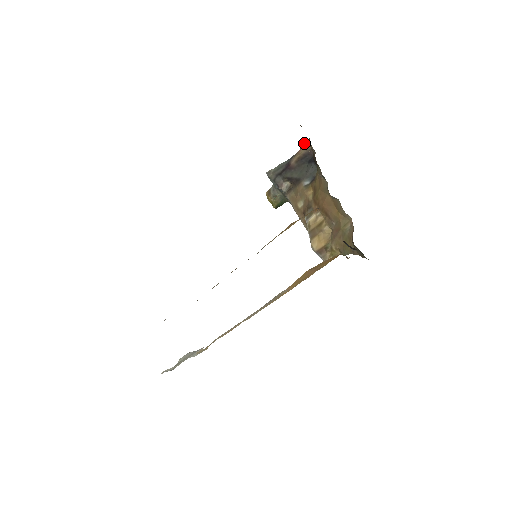
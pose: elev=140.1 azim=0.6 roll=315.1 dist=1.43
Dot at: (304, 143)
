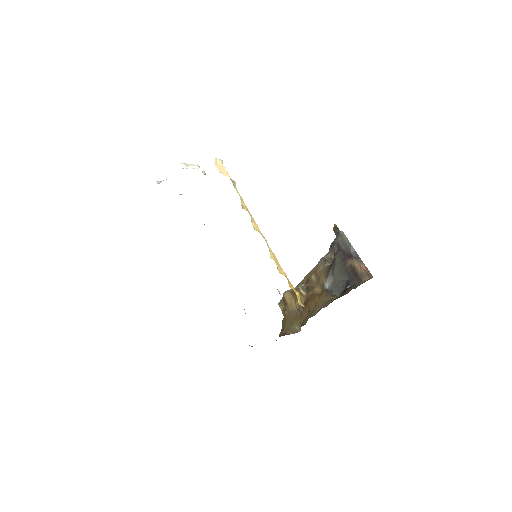
Dot at: occluded
